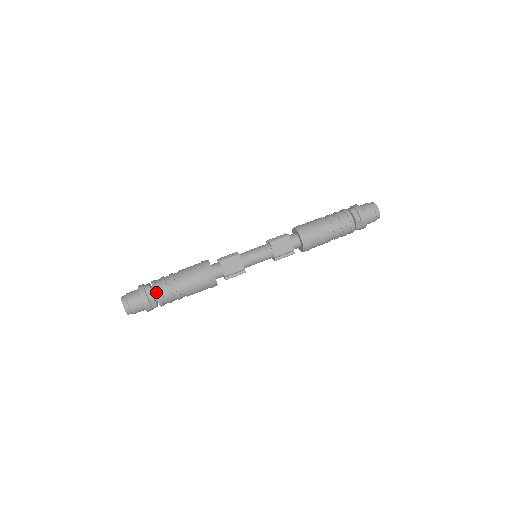
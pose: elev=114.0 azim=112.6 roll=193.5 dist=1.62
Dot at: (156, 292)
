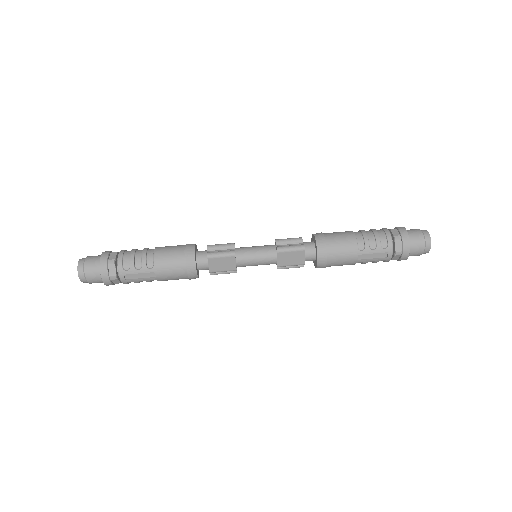
Dot at: (121, 273)
